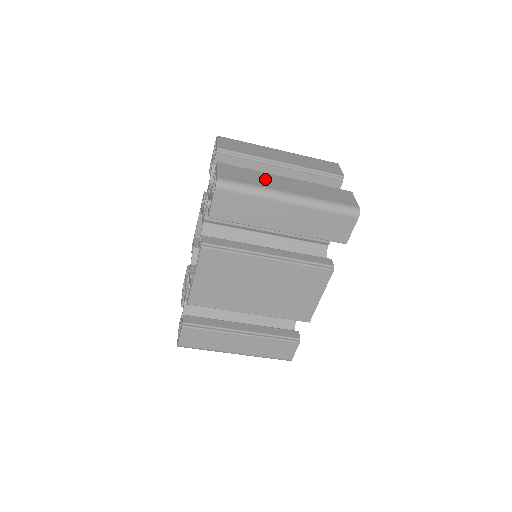
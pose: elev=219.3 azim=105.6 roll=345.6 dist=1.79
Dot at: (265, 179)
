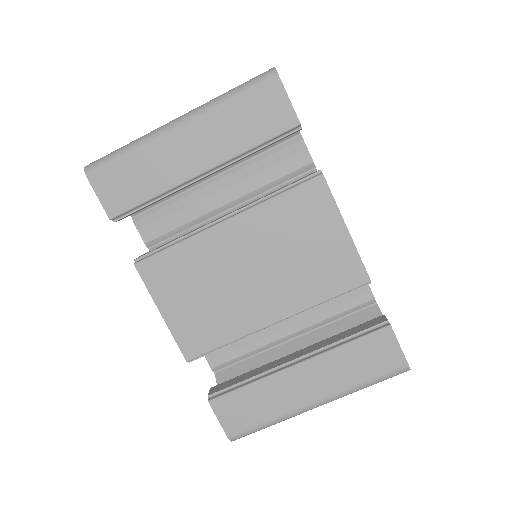
Dot at: occluded
